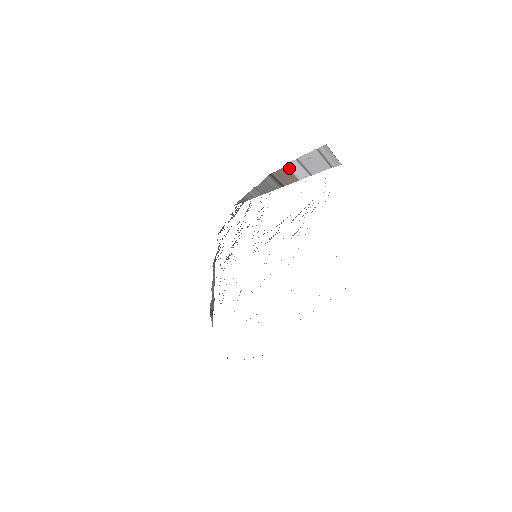
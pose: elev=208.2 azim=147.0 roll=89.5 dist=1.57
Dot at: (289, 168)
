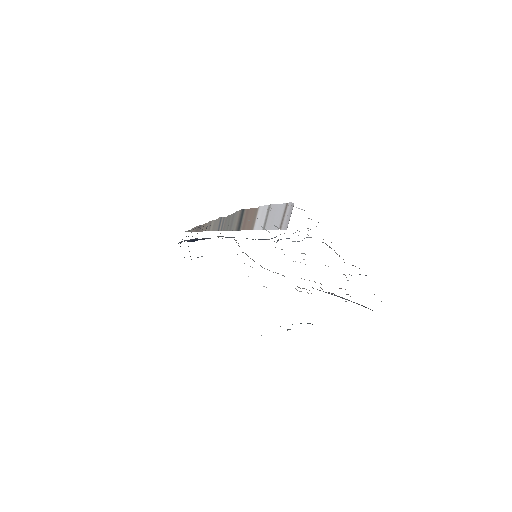
Dot at: (258, 211)
